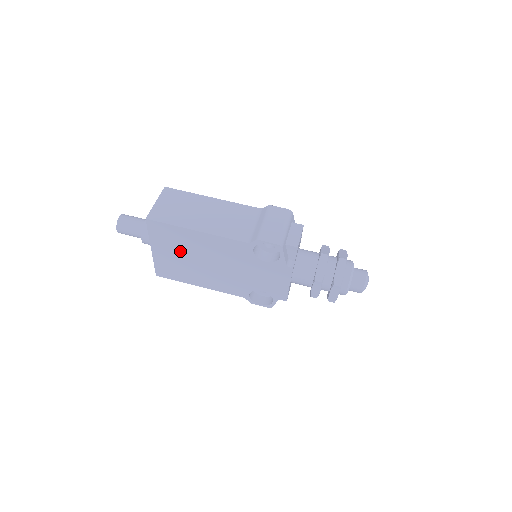
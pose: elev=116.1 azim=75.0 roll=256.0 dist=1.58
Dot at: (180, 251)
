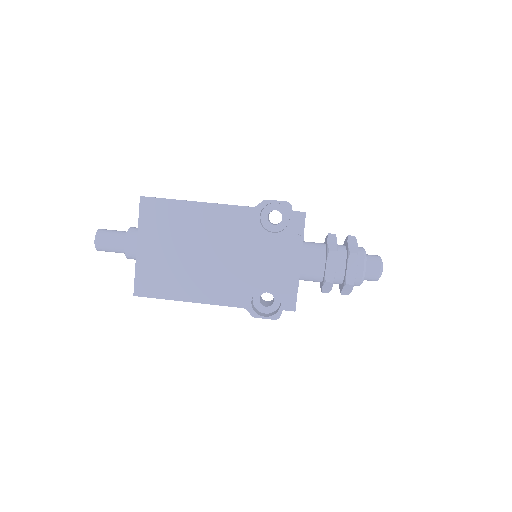
Dot at: (173, 241)
